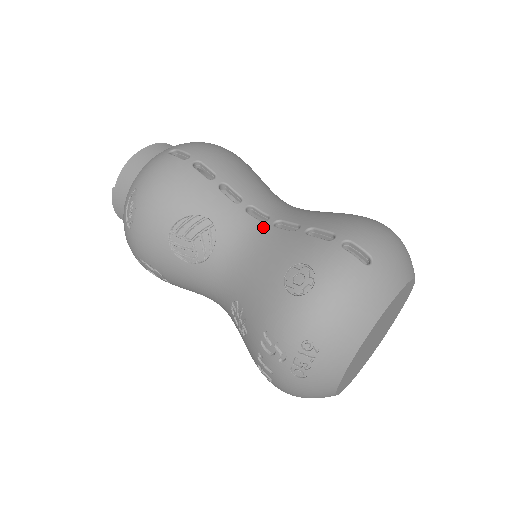
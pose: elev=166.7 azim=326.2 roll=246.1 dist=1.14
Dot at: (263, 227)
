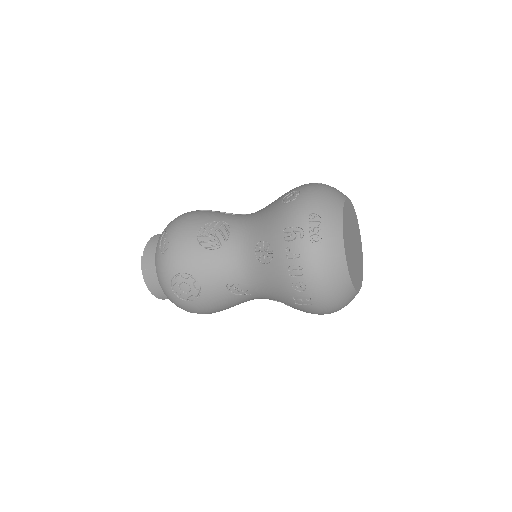
Dot at: (256, 212)
